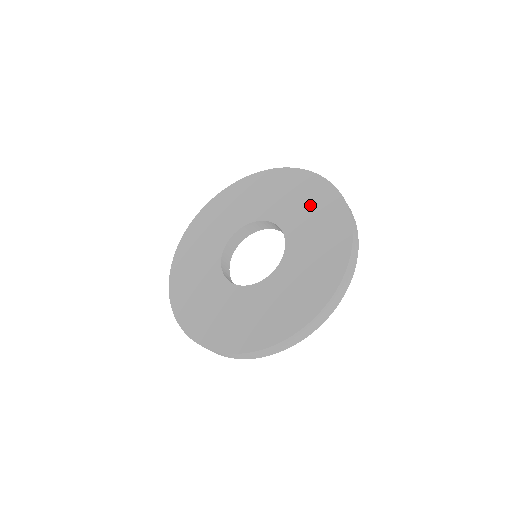
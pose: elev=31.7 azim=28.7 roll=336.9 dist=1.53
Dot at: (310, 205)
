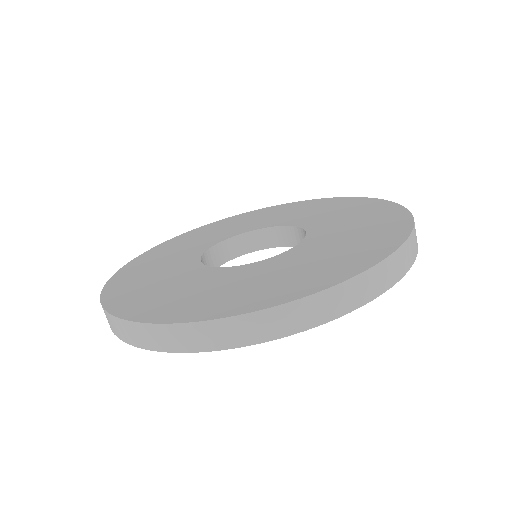
Dot at: (340, 210)
